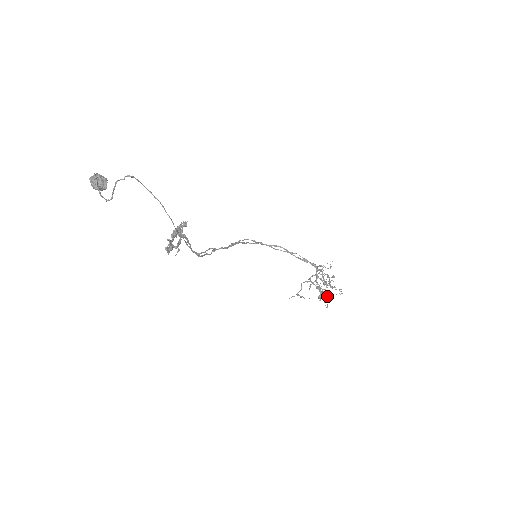
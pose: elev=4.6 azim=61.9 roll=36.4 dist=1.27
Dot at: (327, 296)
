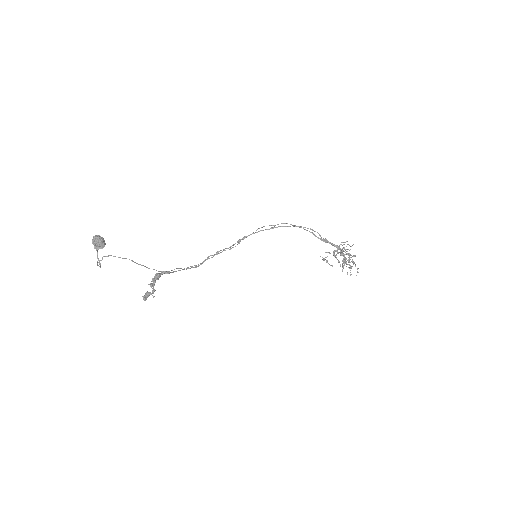
Dot at: occluded
